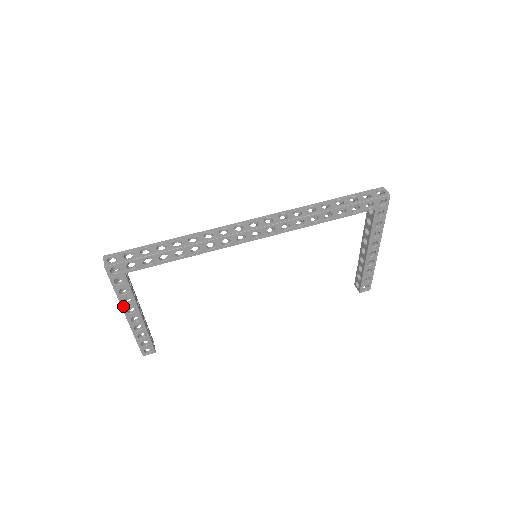
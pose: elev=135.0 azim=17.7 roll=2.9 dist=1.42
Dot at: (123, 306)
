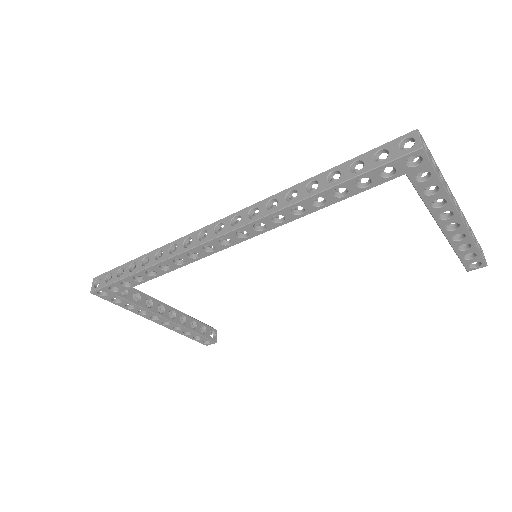
Dot at: (143, 316)
